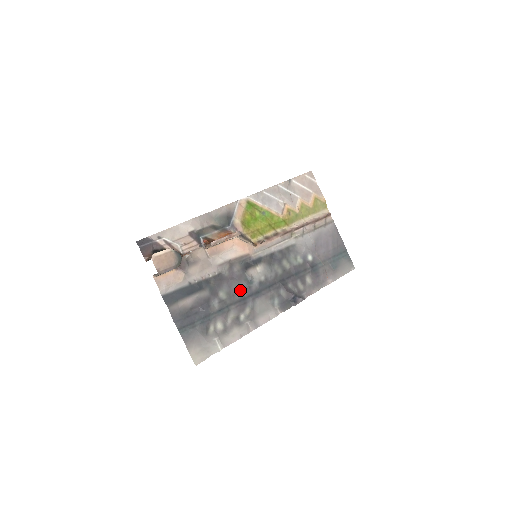
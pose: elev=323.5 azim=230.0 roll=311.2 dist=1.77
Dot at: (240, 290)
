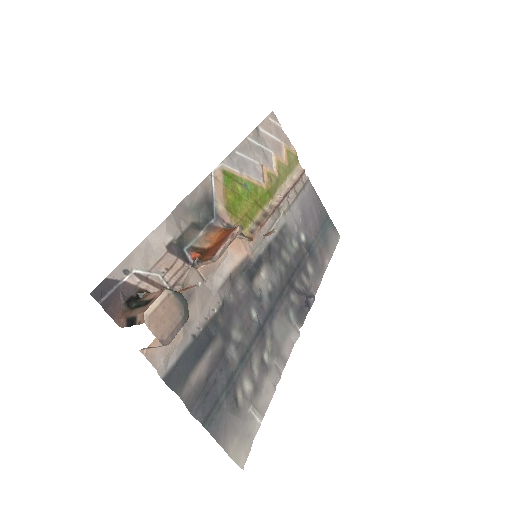
Dot at: (252, 316)
